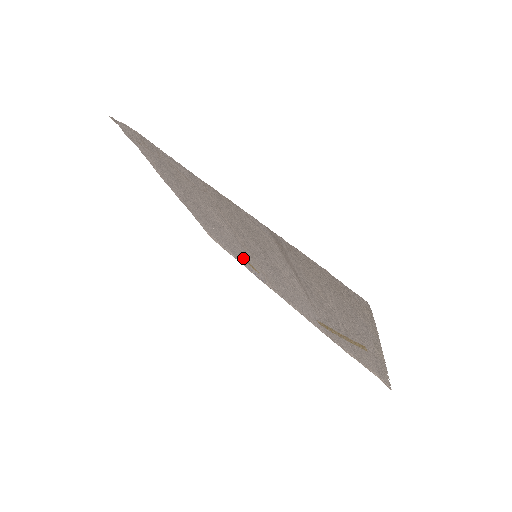
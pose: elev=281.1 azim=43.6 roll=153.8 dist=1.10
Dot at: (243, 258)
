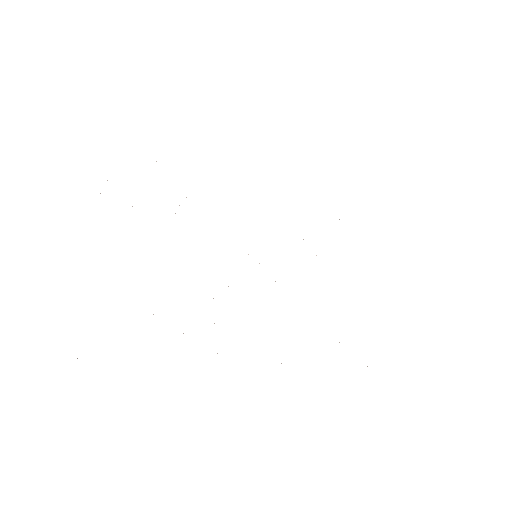
Dot at: occluded
